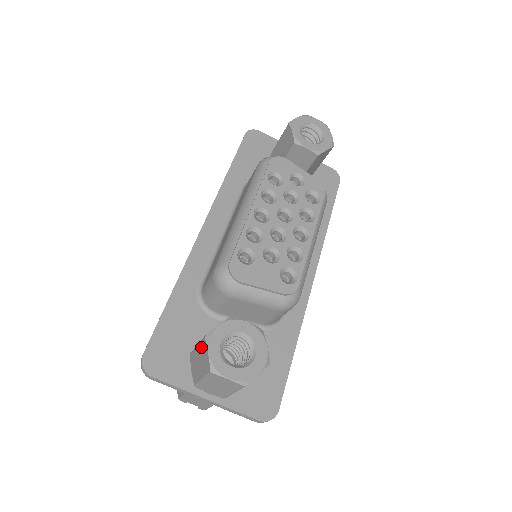
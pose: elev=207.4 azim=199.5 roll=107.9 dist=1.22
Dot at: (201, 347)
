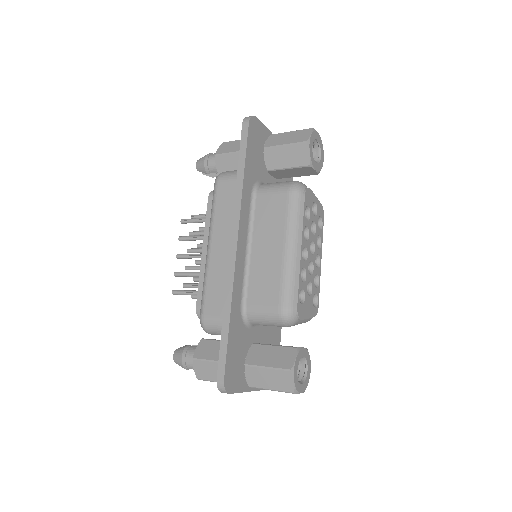
Dot at: (279, 373)
